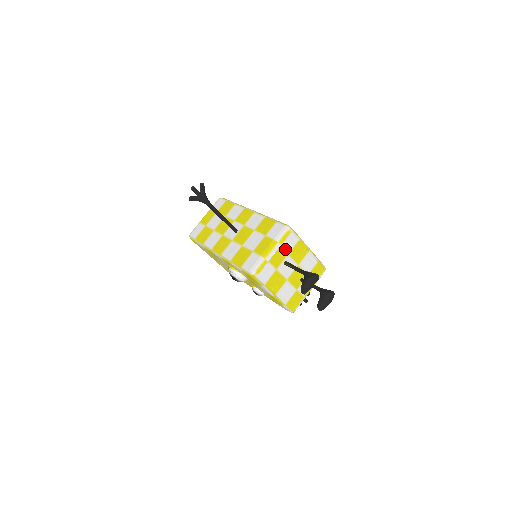
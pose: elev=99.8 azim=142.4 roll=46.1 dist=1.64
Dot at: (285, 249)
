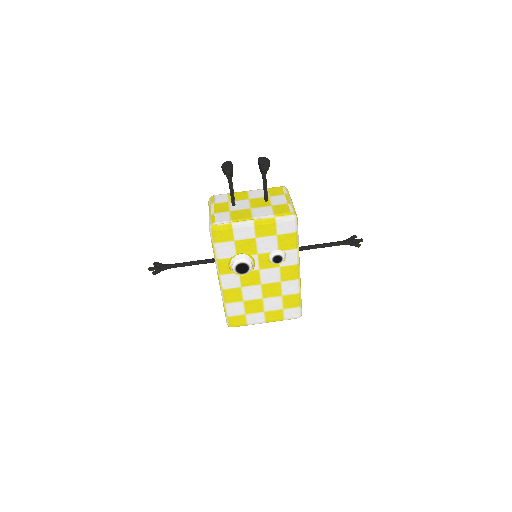
Dot at: (222, 202)
